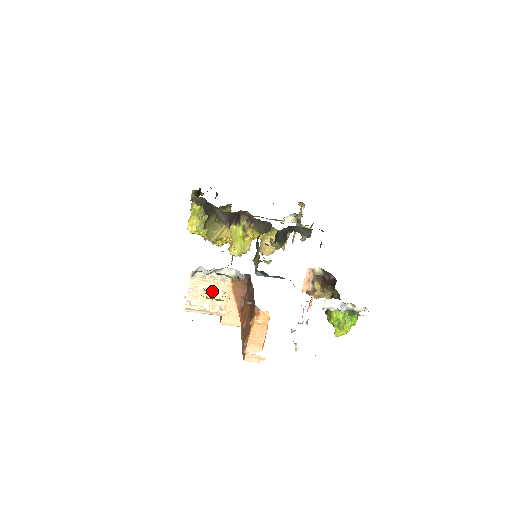
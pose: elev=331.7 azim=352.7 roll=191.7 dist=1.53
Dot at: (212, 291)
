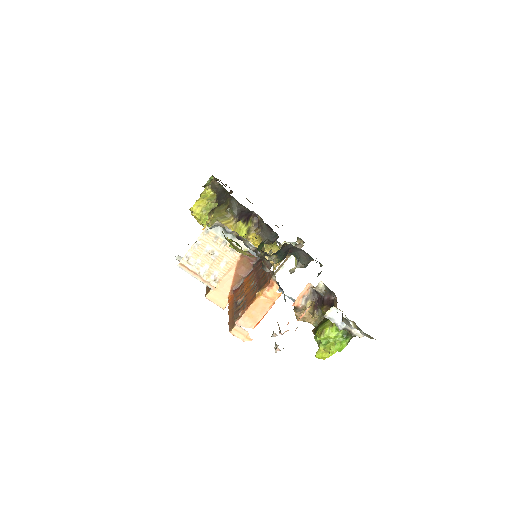
Dot at: (216, 257)
